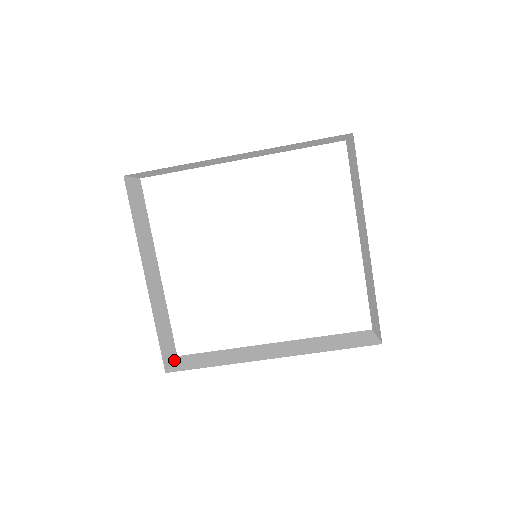
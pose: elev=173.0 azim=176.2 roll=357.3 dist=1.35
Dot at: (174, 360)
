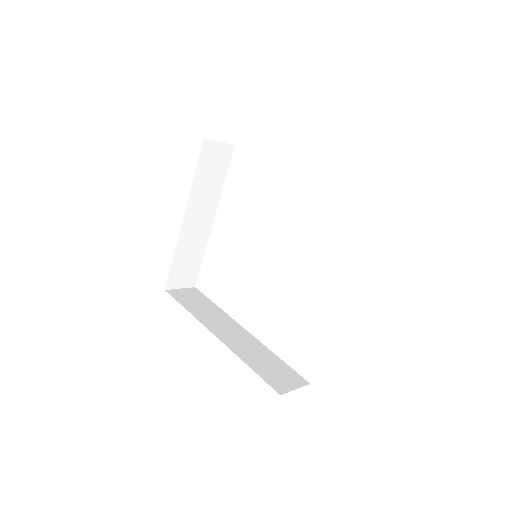
Dot at: (187, 288)
